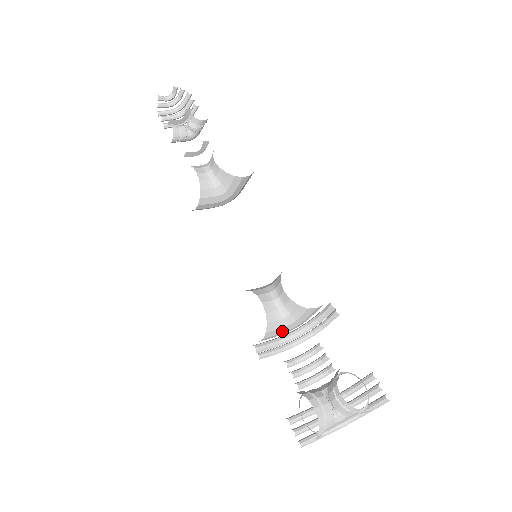
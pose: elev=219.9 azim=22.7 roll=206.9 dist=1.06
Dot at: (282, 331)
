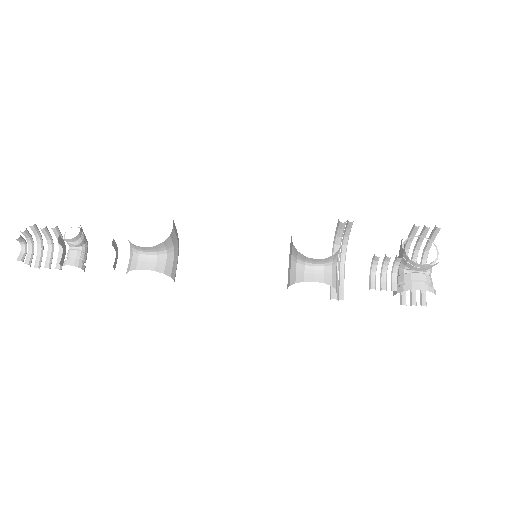
Dot at: (336, 272)
